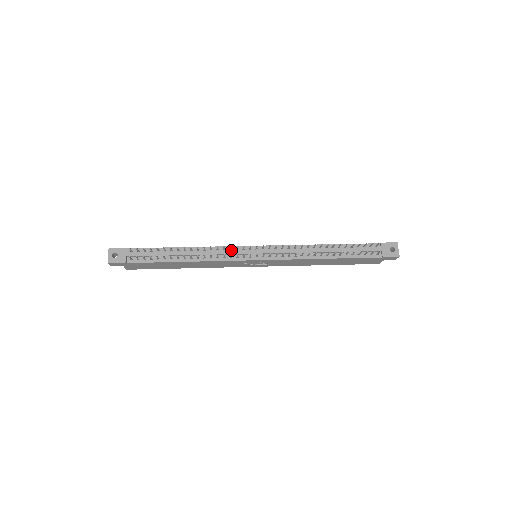
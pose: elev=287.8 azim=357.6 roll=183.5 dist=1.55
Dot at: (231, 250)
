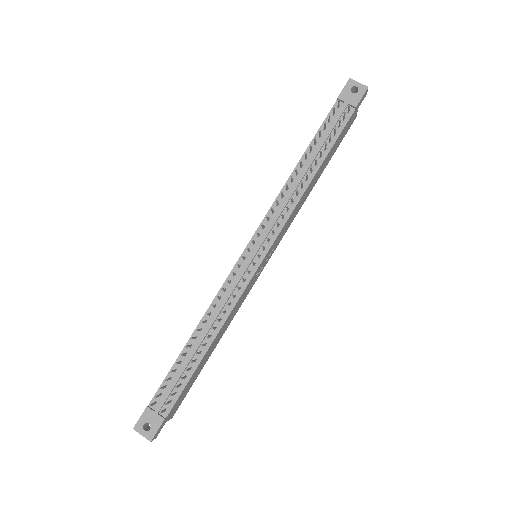
Dot at: (231, 282)
